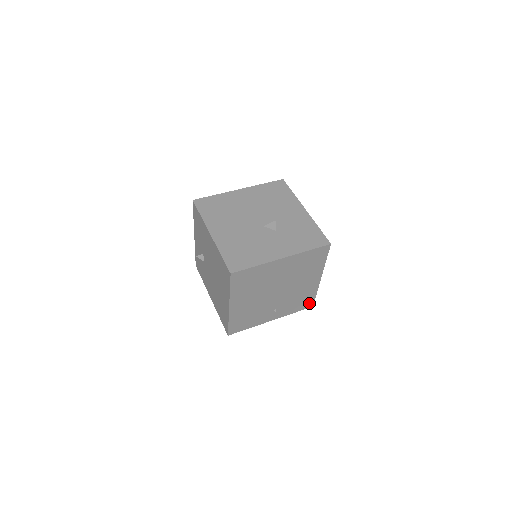
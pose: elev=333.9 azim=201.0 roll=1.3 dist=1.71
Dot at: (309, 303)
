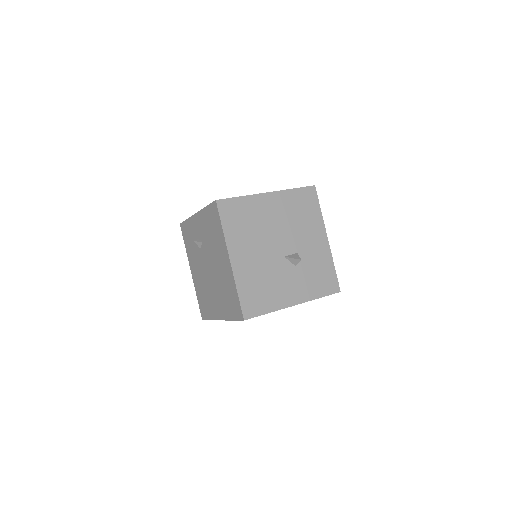
Dot at: occluded
